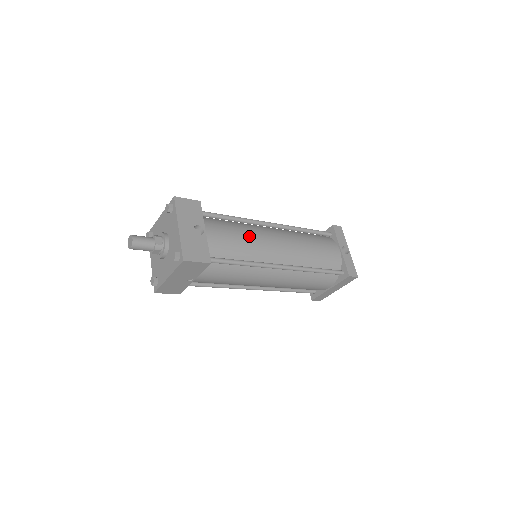
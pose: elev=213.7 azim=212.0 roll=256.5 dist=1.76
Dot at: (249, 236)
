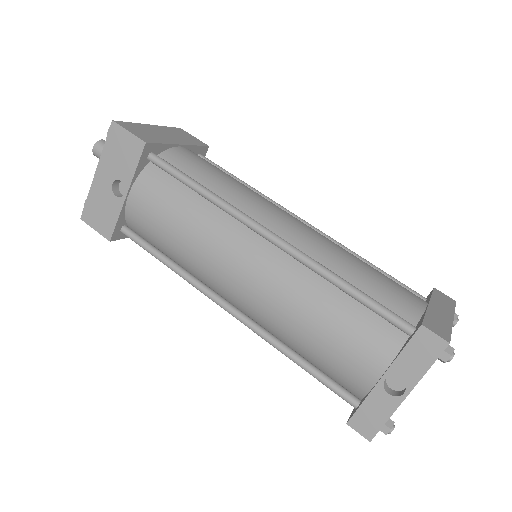
Dot at: (192, 236)
